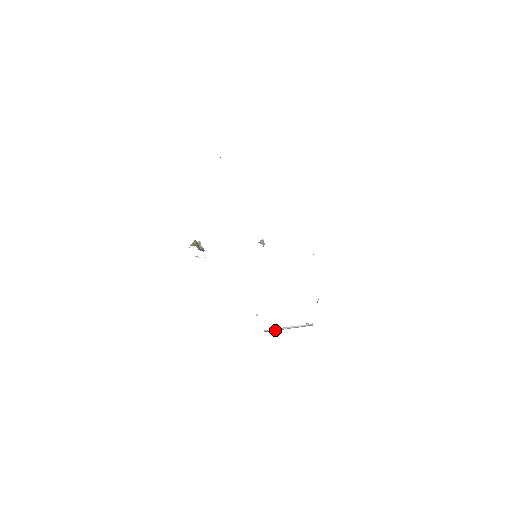
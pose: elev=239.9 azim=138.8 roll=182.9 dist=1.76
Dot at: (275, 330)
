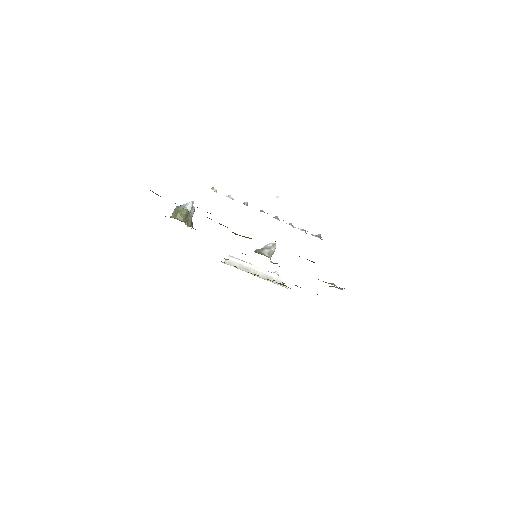
Dot at: (239, 265)
